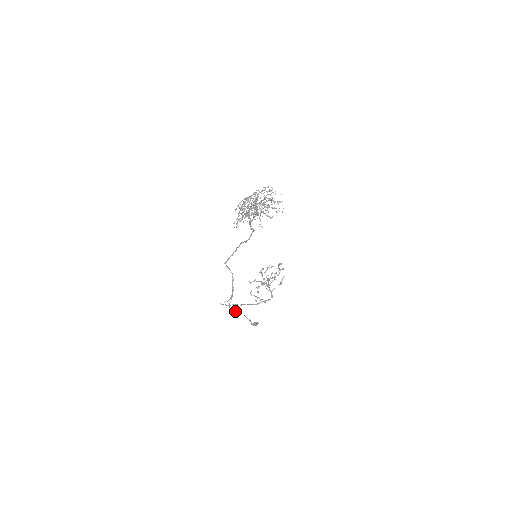
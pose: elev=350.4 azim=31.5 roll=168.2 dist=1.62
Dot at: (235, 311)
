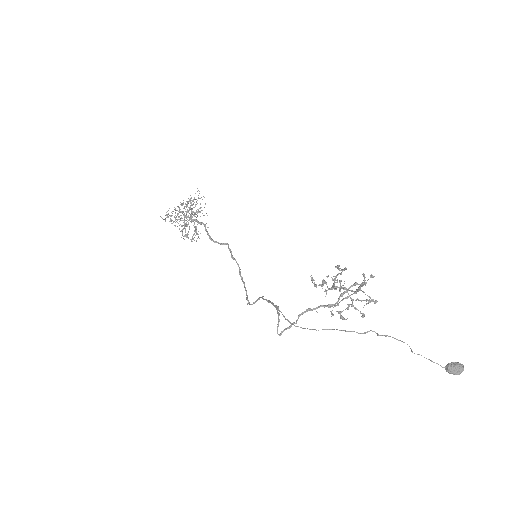
Dot at: occluded
